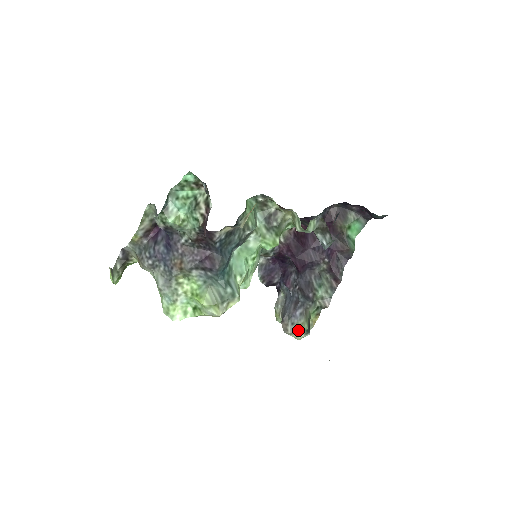
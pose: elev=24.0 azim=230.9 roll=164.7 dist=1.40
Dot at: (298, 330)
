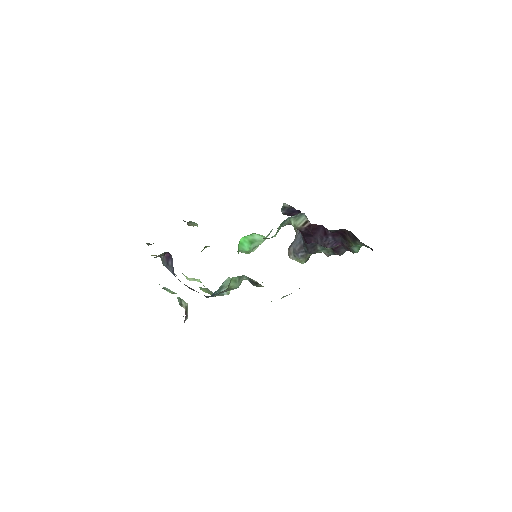
Dot at: (297, 261)
